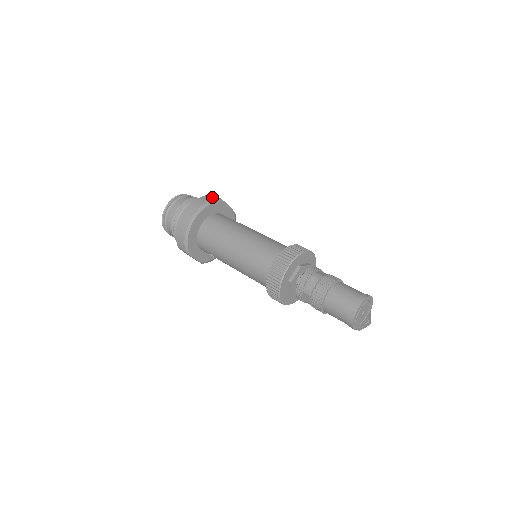
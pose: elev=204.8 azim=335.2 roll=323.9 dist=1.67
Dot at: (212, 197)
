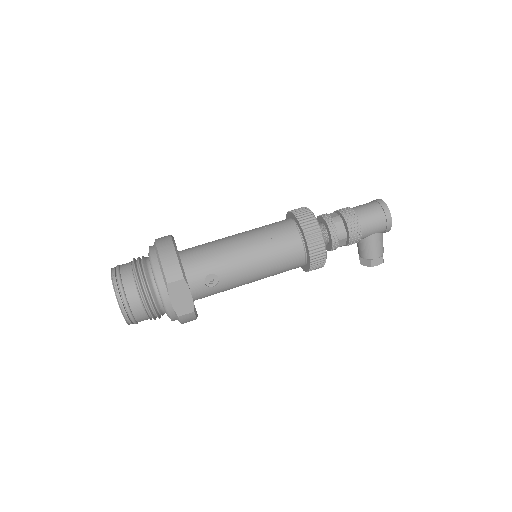
Dot at: occluded
